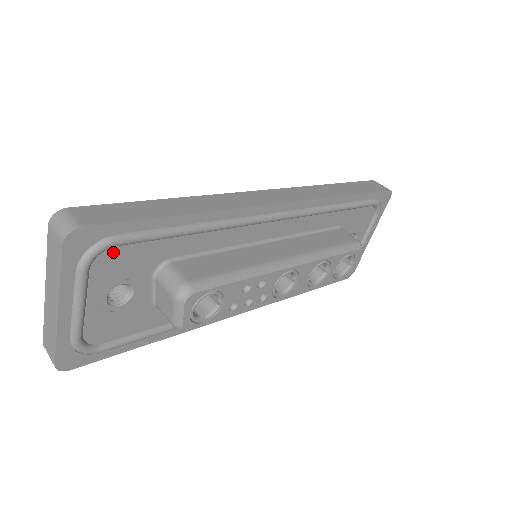
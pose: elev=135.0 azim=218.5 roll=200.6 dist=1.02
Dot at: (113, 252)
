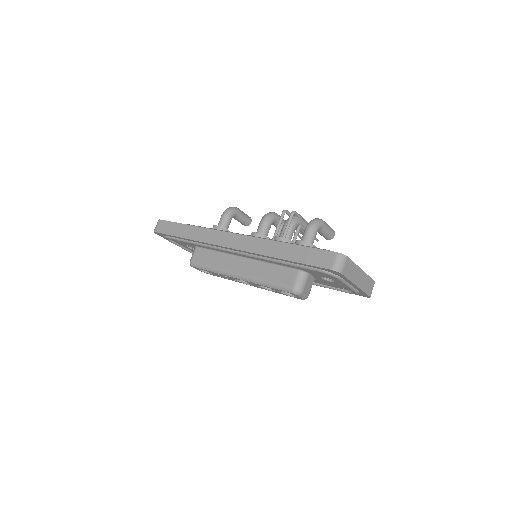
Dot at: occluded
